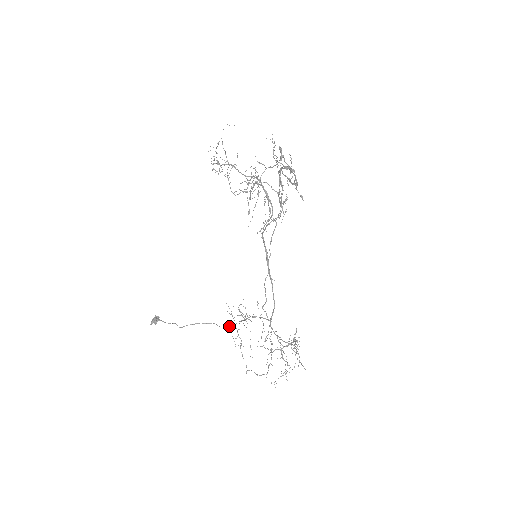
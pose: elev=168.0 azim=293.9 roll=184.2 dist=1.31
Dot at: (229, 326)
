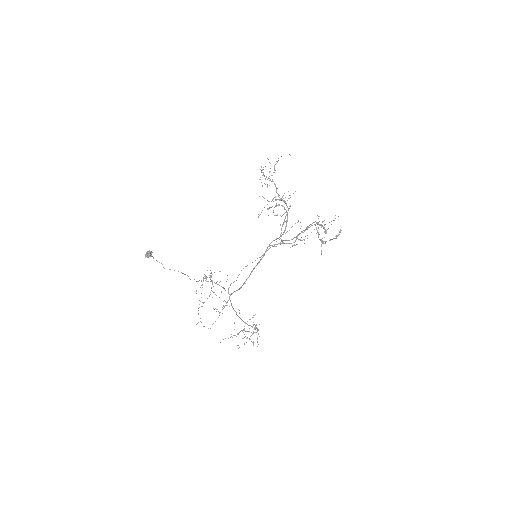
Dot at: occluded
